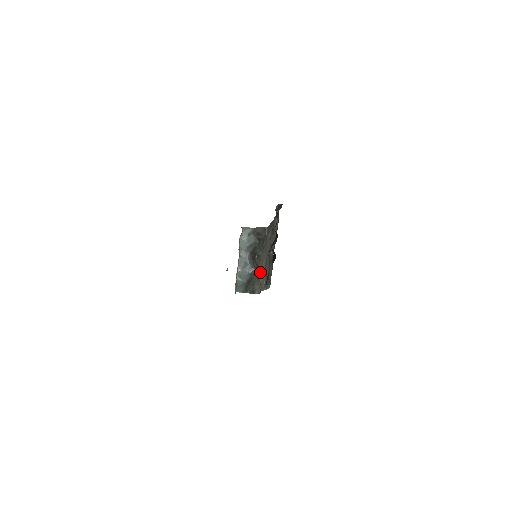
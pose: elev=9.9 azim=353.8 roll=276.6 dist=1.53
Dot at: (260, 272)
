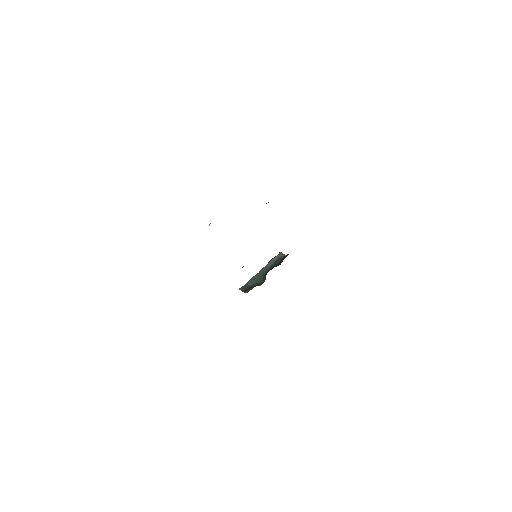
Dot at: occluded
